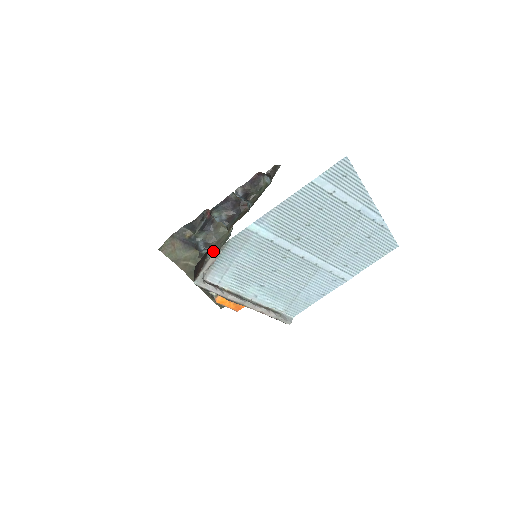
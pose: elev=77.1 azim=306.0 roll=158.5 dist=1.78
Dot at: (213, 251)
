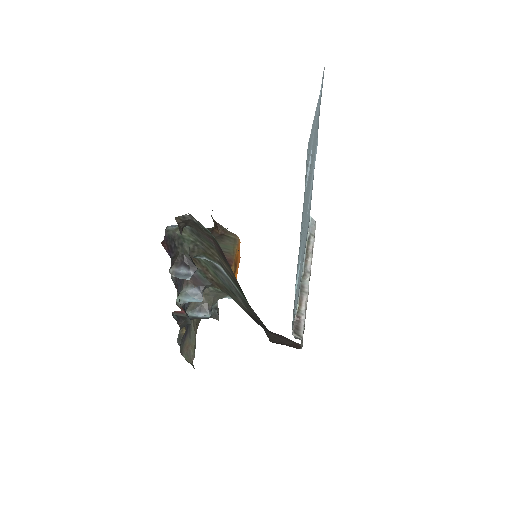
Dot at: (215, 301)
